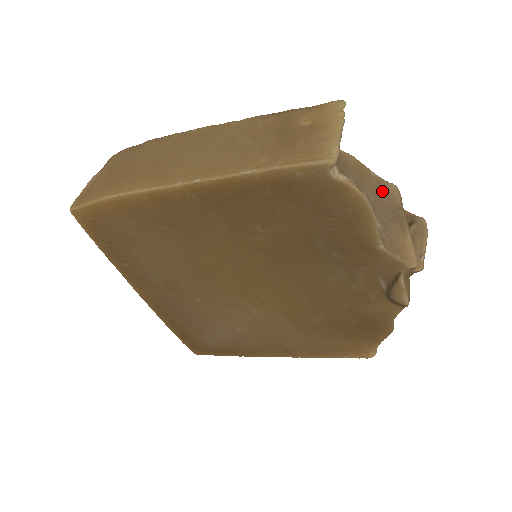
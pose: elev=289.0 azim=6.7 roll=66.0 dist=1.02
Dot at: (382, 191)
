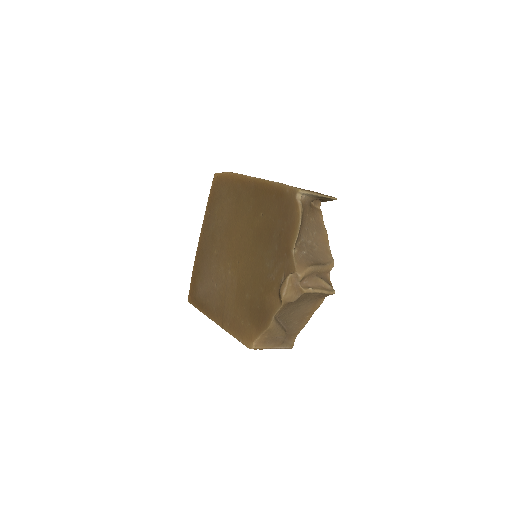
Dot at: (325, 255)
